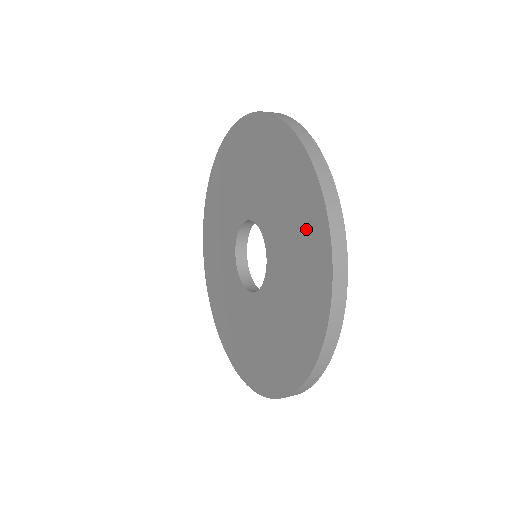
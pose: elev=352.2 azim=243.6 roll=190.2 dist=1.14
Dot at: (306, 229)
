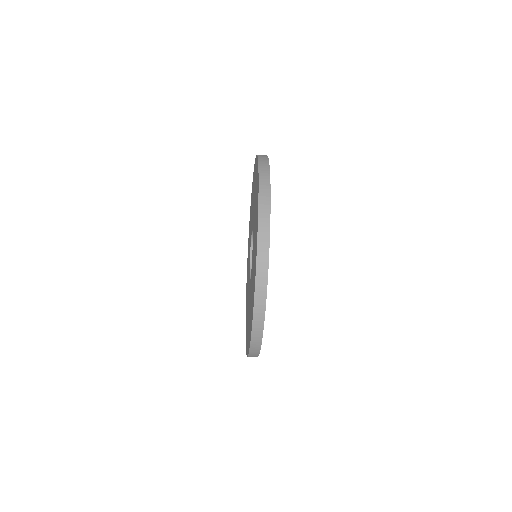
Dot at: (253, 186)
